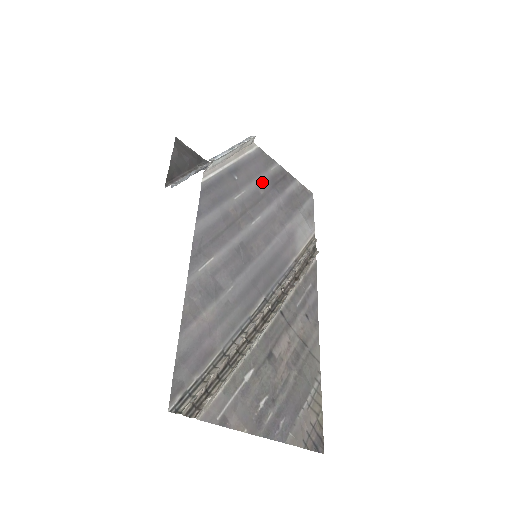
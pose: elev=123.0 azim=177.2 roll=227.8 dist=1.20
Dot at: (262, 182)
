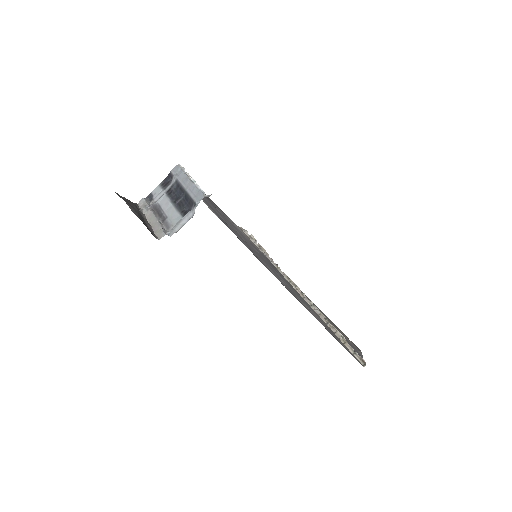
Dot at: occluded
